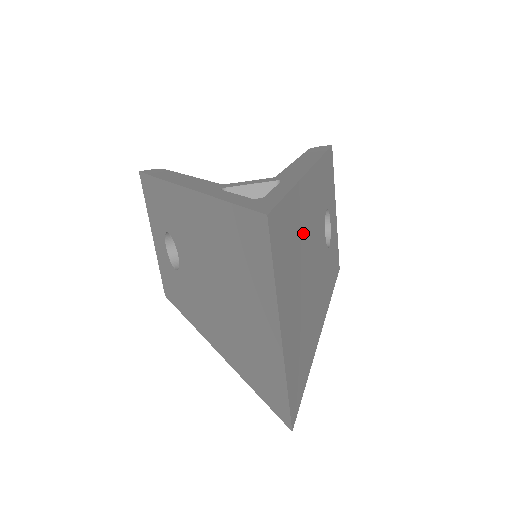
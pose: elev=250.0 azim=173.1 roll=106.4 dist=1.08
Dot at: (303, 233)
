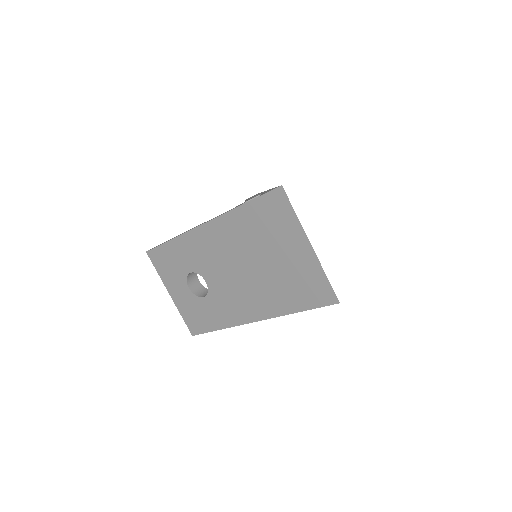
Dot at: occluded
